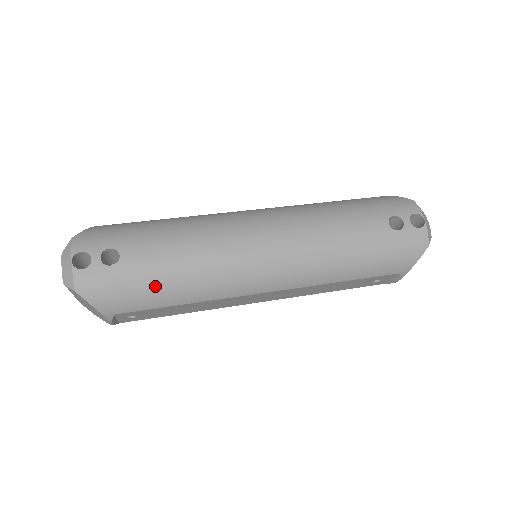
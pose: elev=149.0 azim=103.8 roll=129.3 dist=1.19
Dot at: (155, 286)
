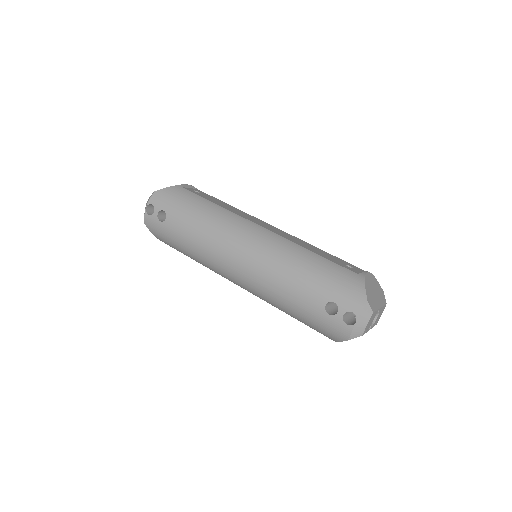
Dot at: (178, 244)
